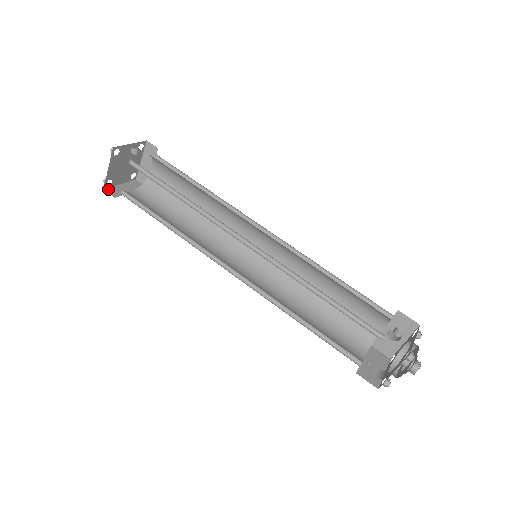
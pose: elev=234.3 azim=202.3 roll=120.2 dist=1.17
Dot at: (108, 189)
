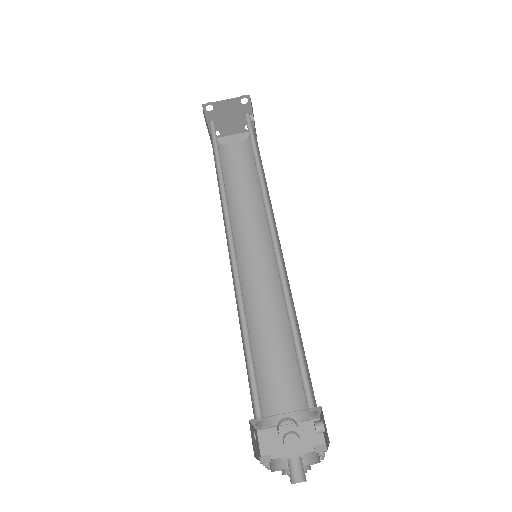
Dot at: (203, 109)
